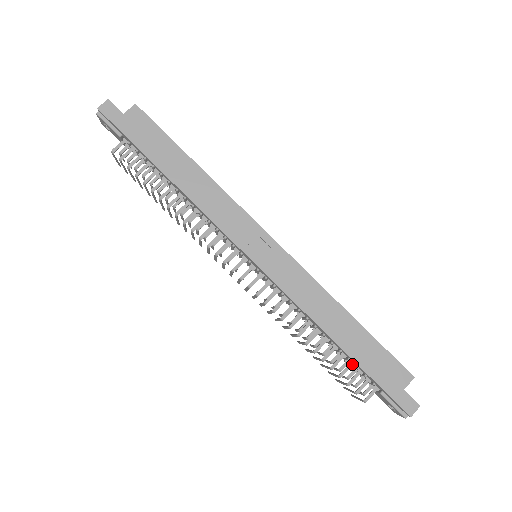
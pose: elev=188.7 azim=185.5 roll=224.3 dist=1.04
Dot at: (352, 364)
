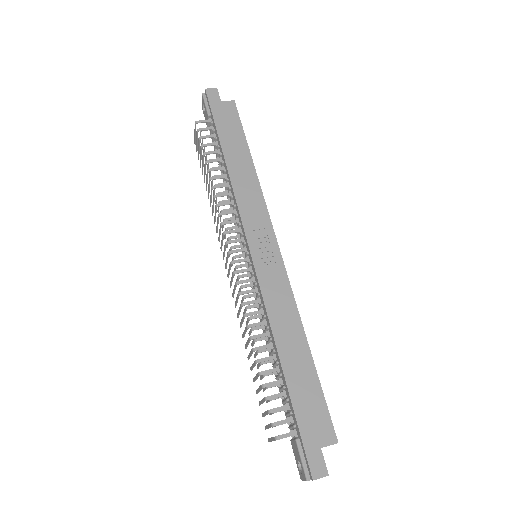
Dot at: (285, 394)
